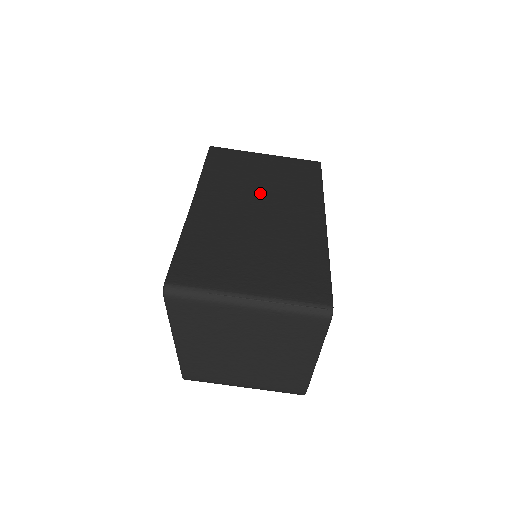
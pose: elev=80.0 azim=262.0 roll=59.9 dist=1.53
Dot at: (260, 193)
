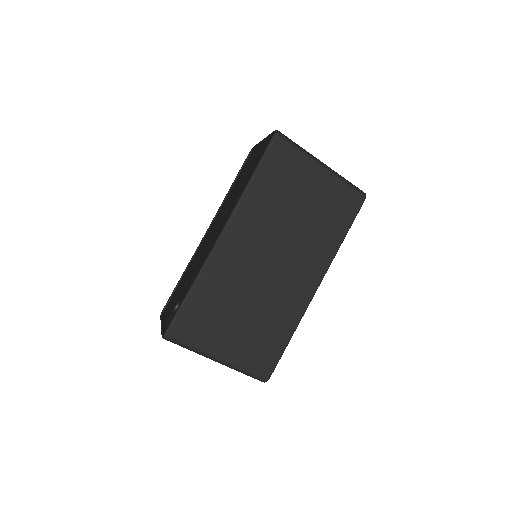
Dot at: (285, 238)
